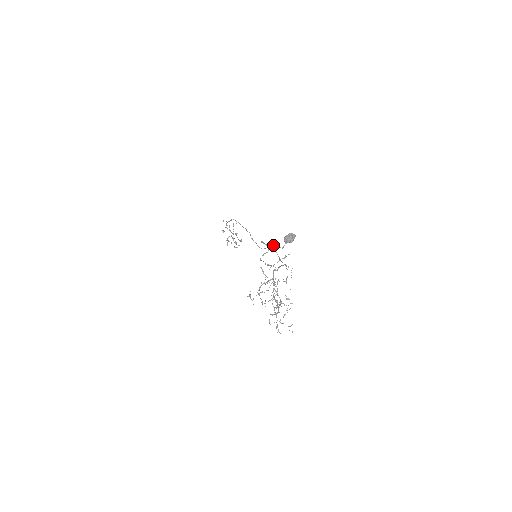
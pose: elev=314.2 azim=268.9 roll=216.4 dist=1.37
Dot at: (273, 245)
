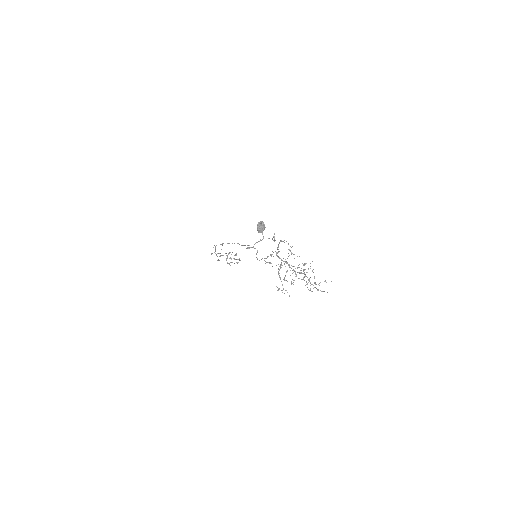
Dot at: (255, 243)
